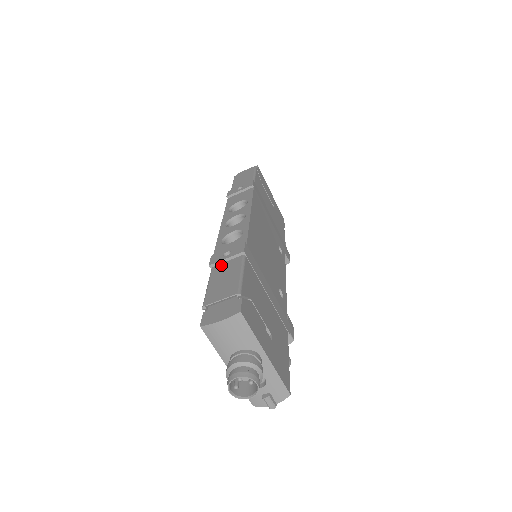
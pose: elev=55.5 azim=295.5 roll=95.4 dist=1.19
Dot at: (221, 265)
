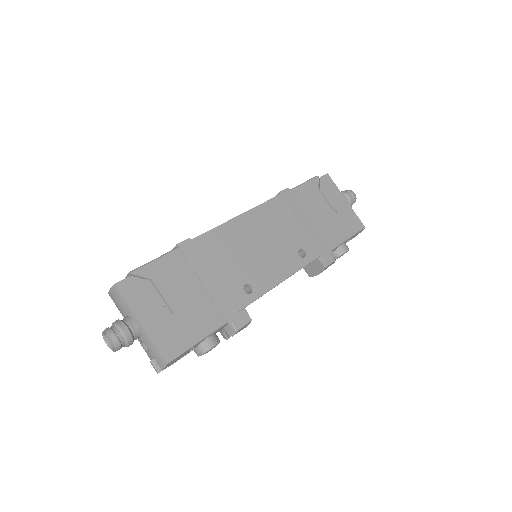
Dot at: occluded
